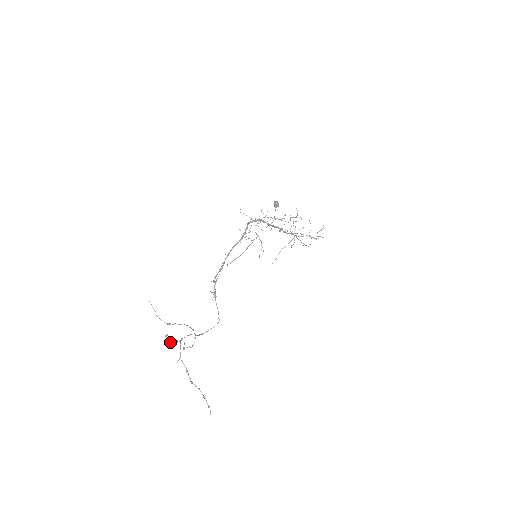
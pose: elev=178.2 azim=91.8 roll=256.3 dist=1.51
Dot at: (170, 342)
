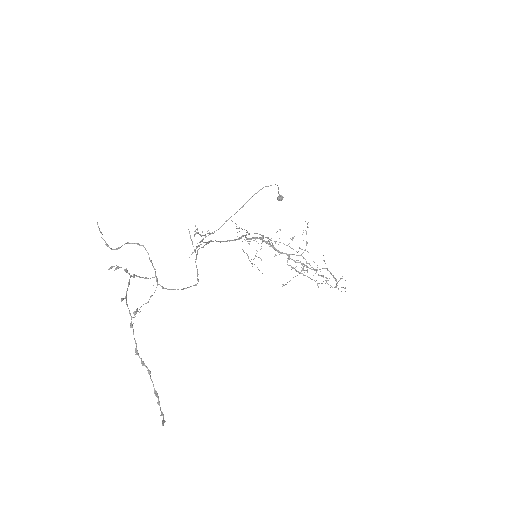
Dot at: (114, 270)
